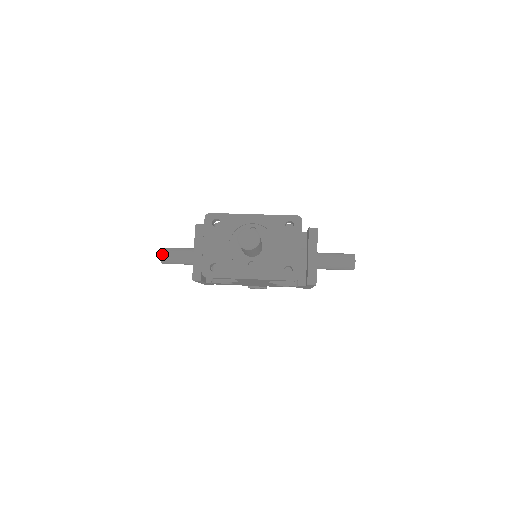
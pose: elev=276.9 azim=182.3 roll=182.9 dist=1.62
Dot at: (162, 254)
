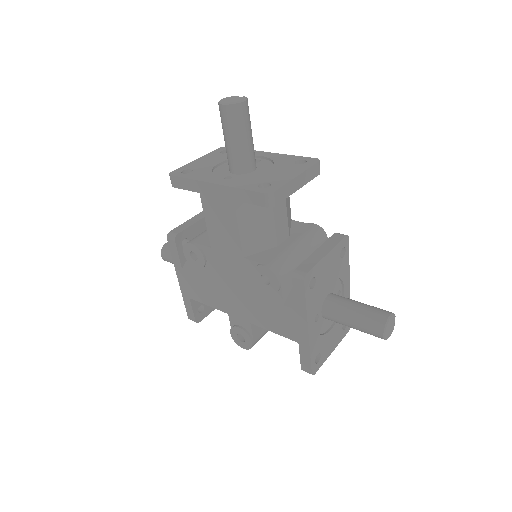
Dot at: occluded
